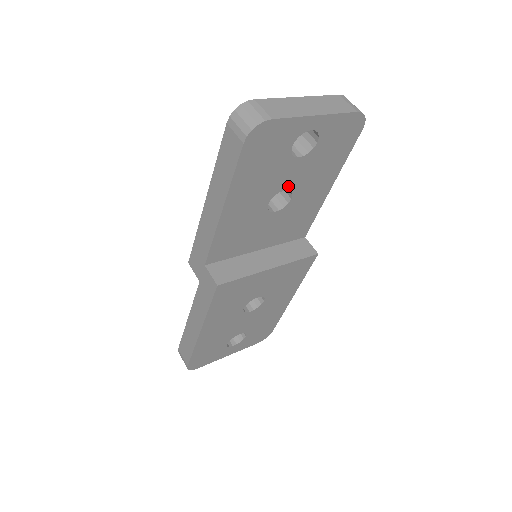
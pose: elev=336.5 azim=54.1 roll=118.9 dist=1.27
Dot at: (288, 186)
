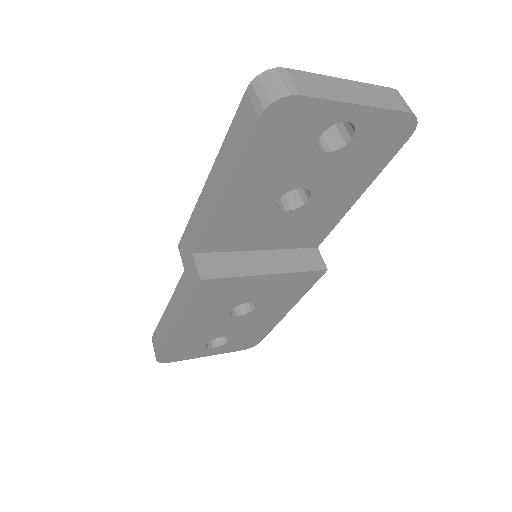
Dot at: (307, 184)
